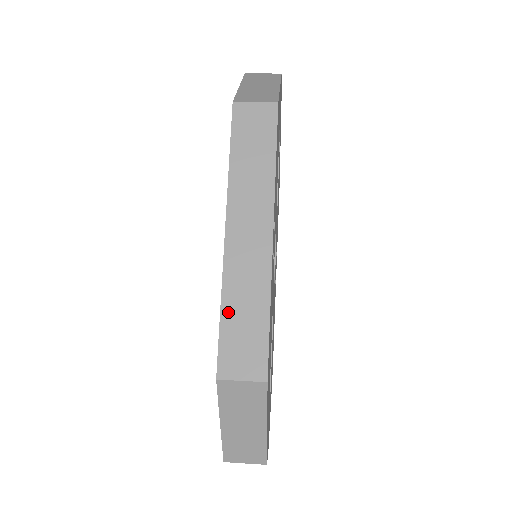
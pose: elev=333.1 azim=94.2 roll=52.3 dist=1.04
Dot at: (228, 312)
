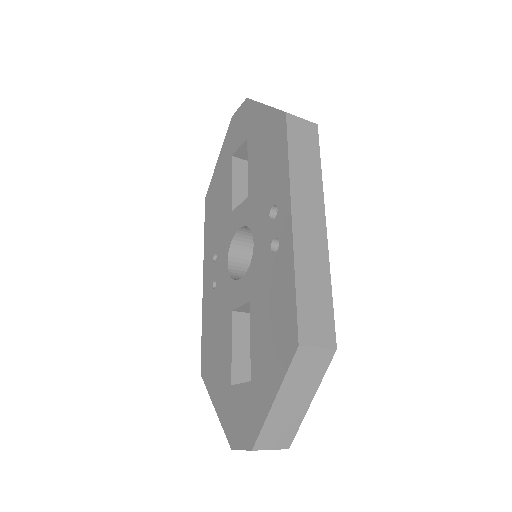
Dot at: (301, 285)
